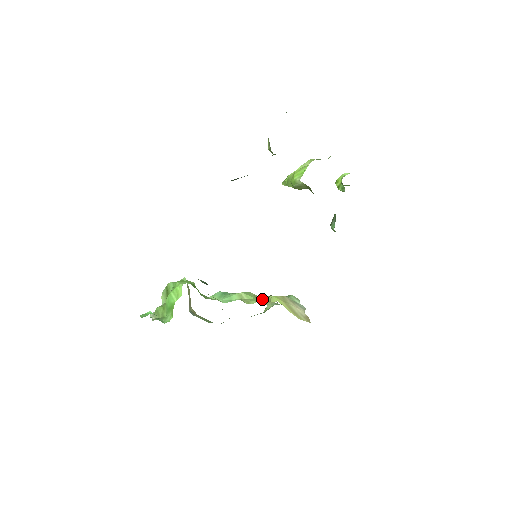
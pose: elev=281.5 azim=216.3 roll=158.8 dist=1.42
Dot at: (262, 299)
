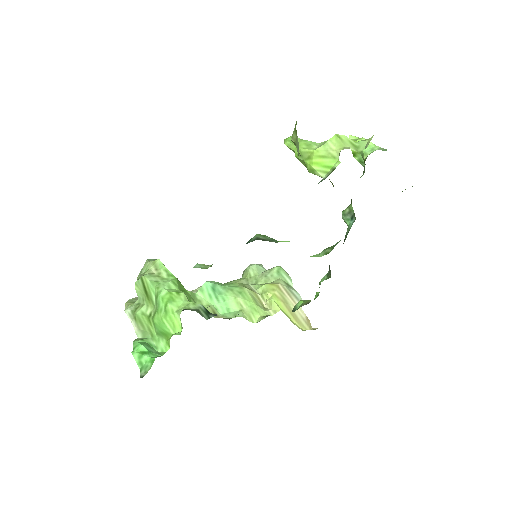
Dot at: (258, 295)
